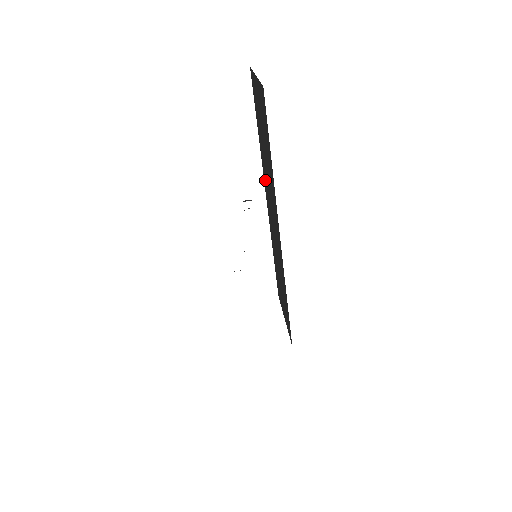
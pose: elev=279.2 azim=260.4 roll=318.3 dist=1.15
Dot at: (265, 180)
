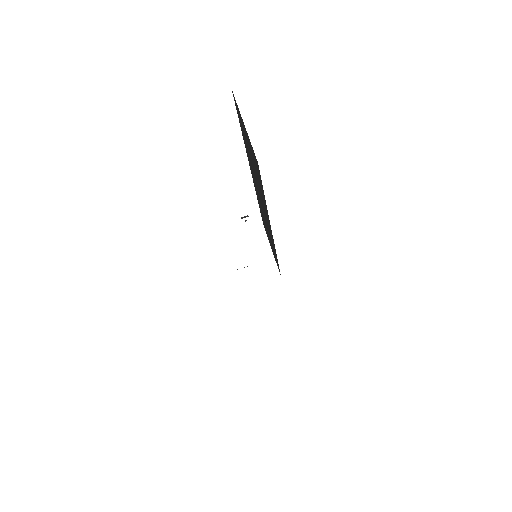
Dot at: (251, 168)
